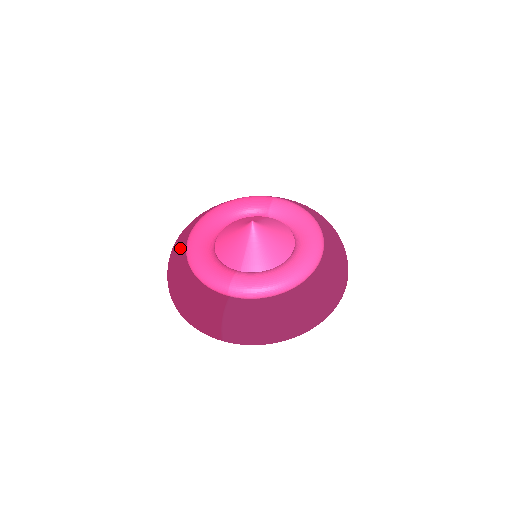
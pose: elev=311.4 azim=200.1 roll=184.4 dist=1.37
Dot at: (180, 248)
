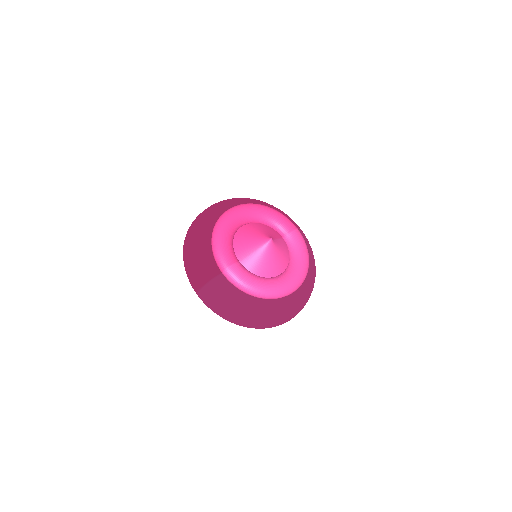
Dot at: (215, 214)
